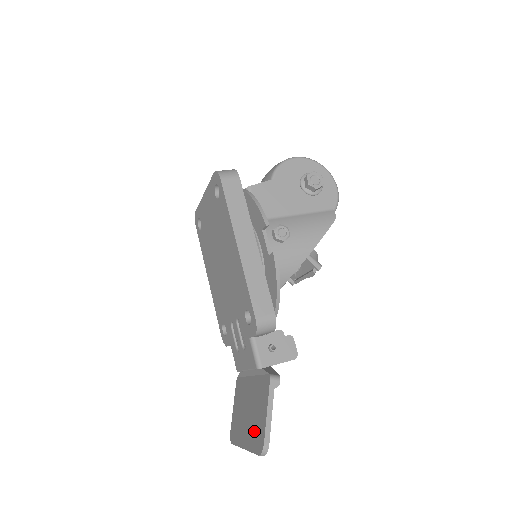
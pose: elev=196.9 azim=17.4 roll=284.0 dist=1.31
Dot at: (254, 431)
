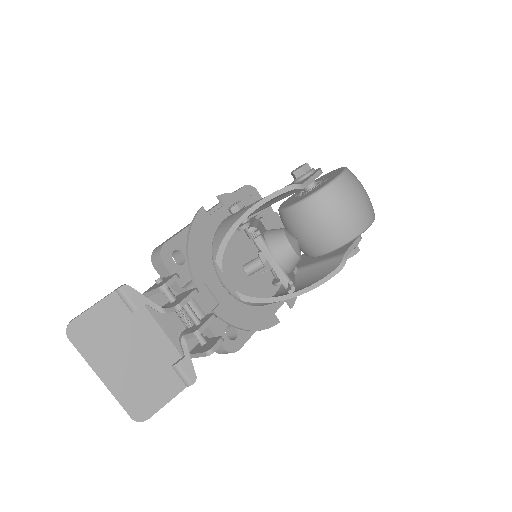
Dot at: (99, 341)
